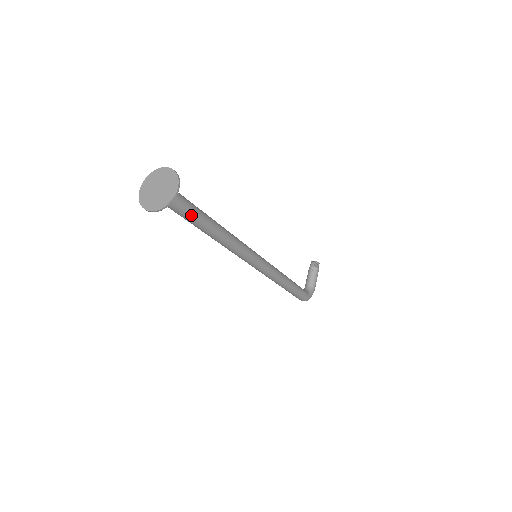
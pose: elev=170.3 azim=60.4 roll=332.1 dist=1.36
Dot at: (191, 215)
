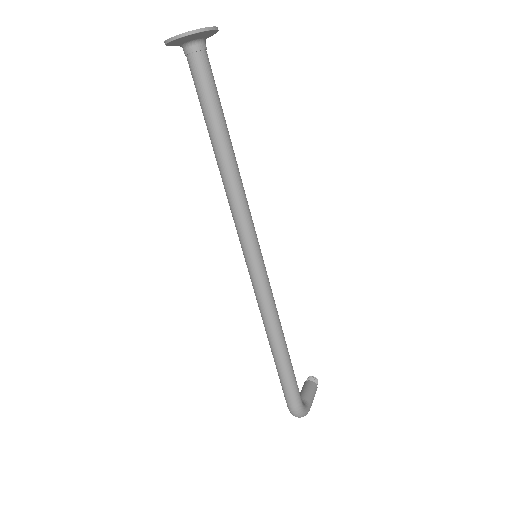
Dot at: (212, 93)
